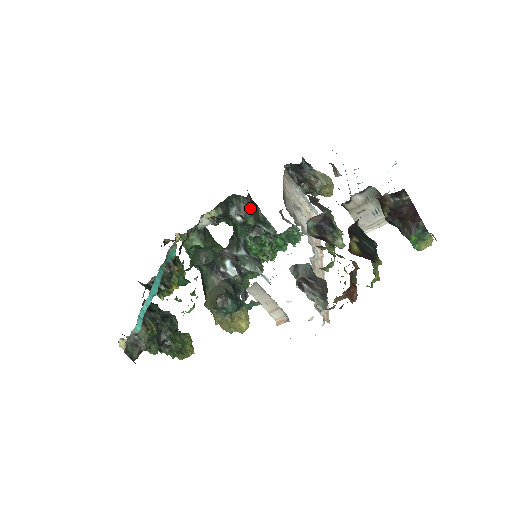
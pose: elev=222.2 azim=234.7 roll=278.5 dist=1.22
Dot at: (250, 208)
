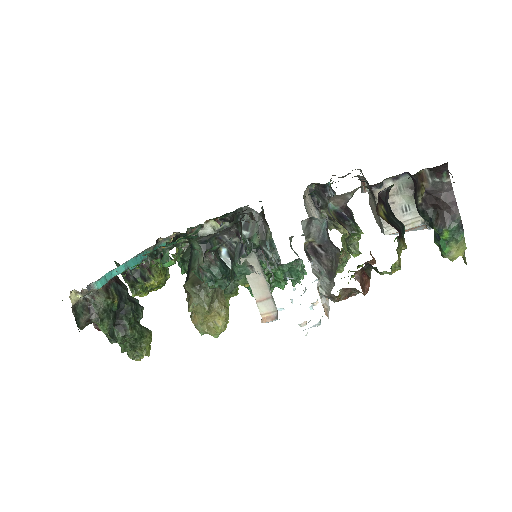
Dot at: (260, 226)
